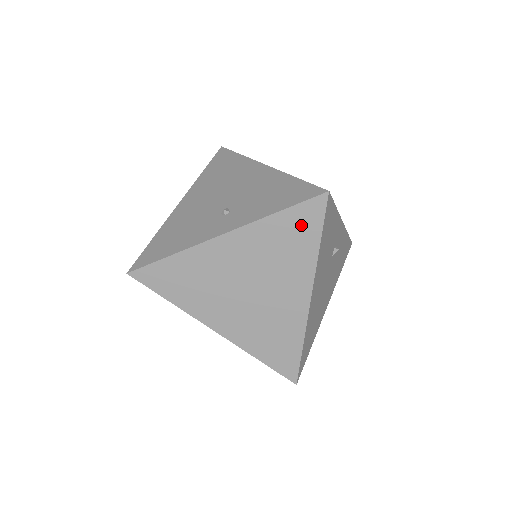
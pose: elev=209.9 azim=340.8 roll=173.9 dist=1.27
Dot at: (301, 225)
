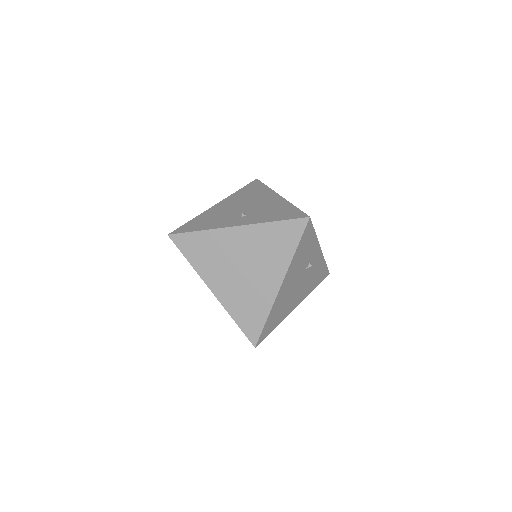
Dot at: (287, 234)
